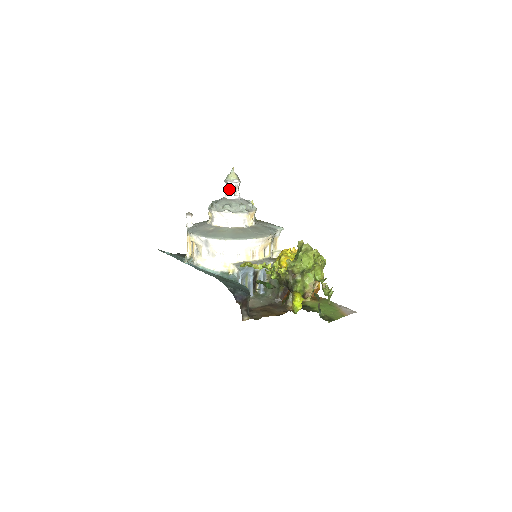
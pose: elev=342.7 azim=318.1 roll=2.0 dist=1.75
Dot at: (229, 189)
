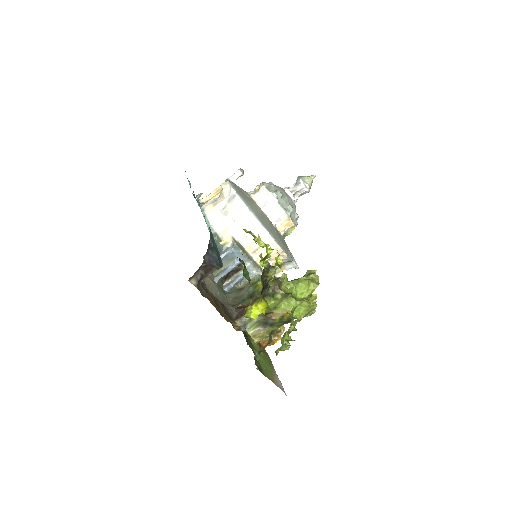
Dot at: (295, 186)
